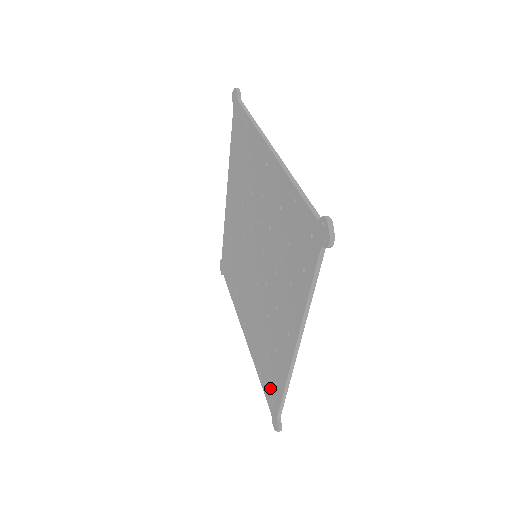
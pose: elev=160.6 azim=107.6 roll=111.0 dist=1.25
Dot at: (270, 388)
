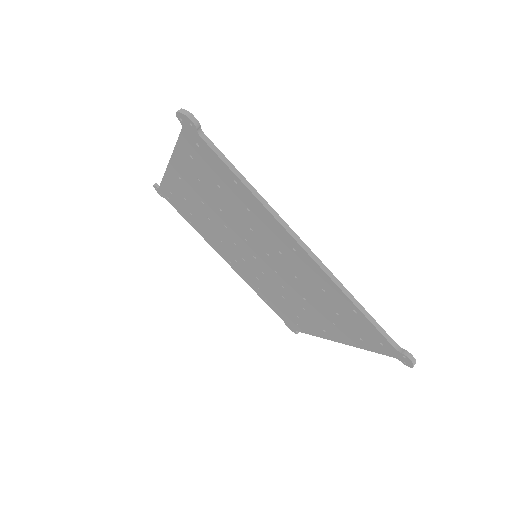
Dot at: (284, 317)
